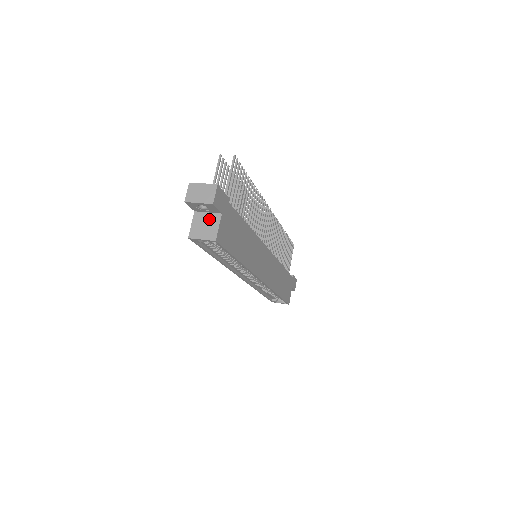
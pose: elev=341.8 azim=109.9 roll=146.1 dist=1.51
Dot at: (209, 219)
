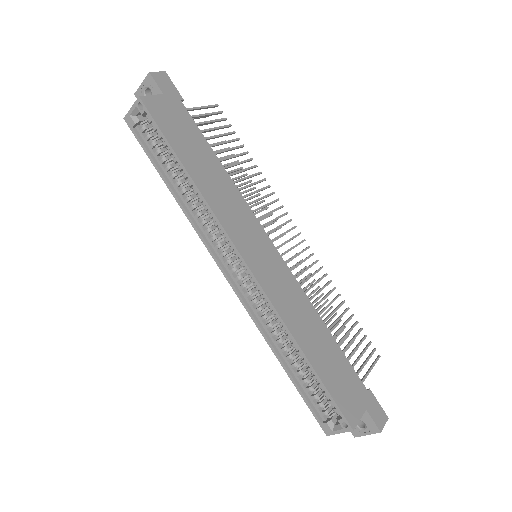
Dot at: occluded
